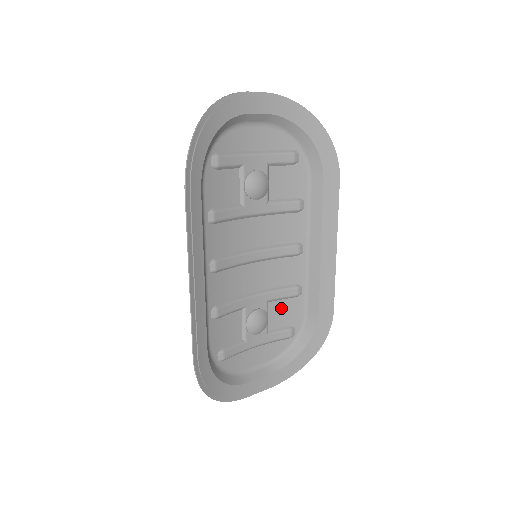
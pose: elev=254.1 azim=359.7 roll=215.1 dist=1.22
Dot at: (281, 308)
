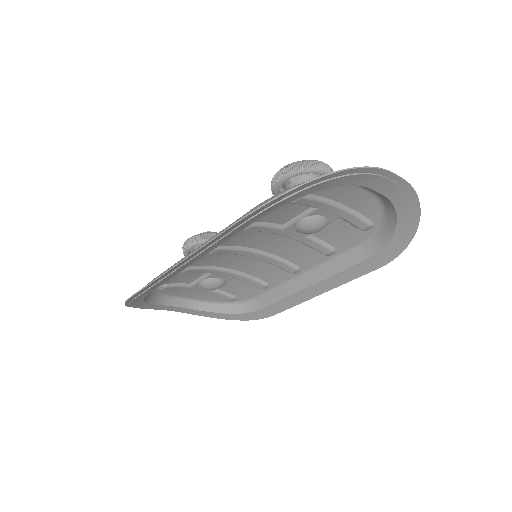
Dot at: (240, 285)
